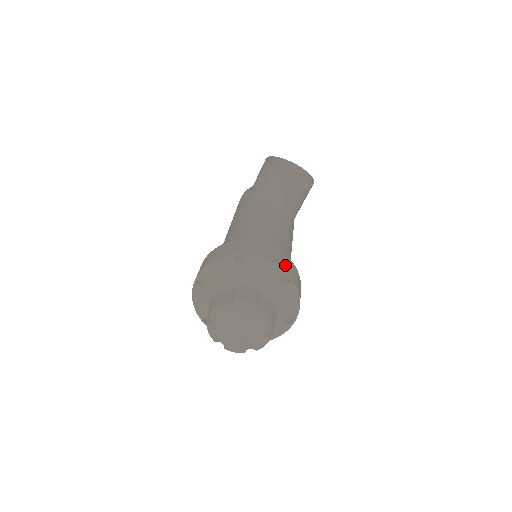
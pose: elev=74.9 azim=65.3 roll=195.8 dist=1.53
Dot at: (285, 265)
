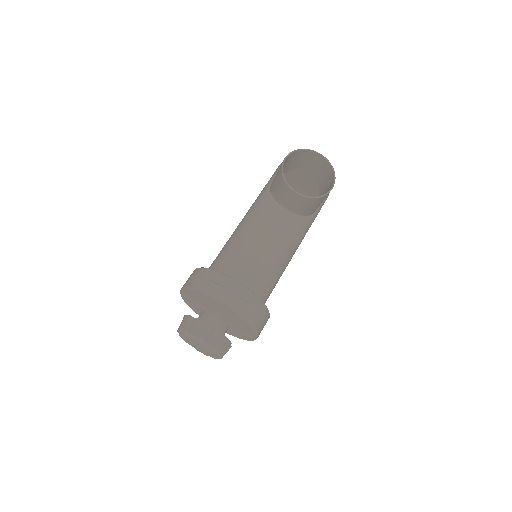
Dot at: (244, 307)
